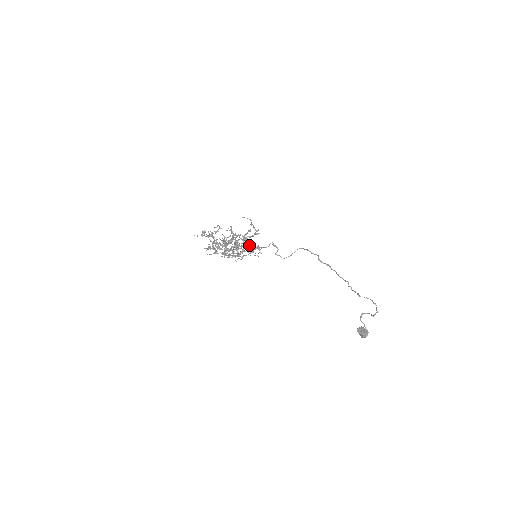
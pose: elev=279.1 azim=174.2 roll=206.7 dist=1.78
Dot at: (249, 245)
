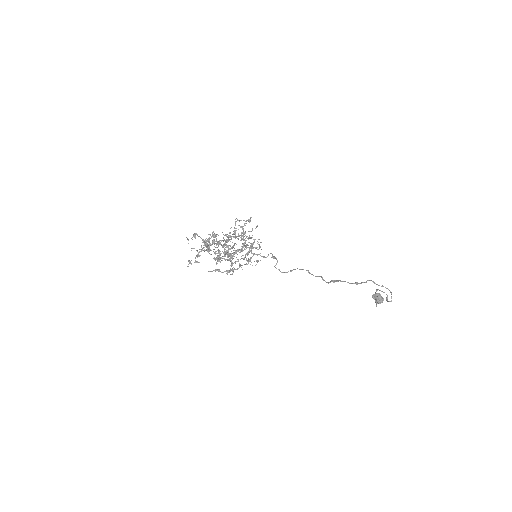
Dot at: (245, 256)
